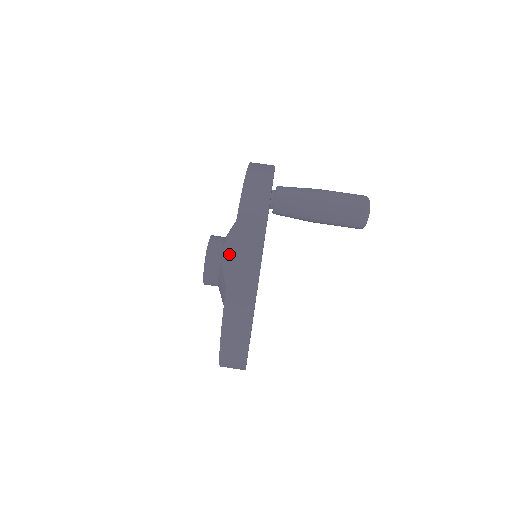
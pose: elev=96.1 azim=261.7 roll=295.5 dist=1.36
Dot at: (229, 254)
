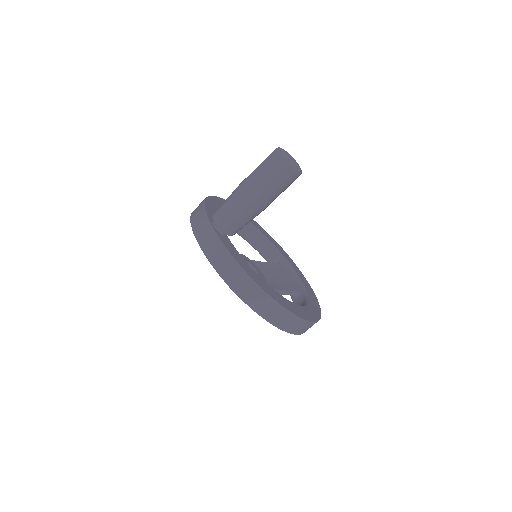
Dot at: occluded
